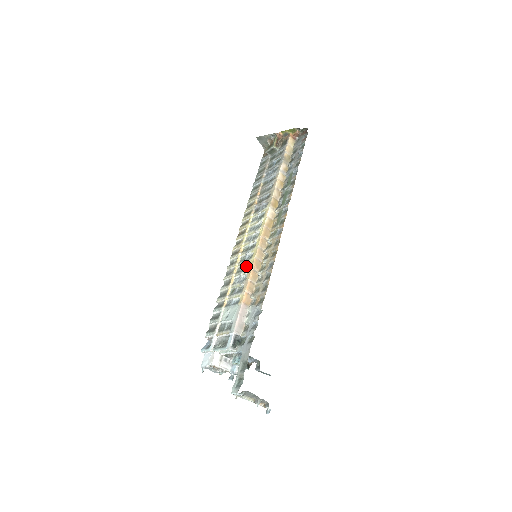
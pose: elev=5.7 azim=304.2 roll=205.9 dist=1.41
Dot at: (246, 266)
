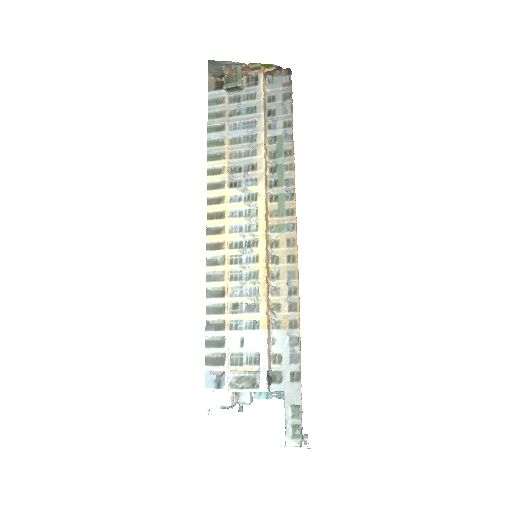
Dot at: (249, 272)
